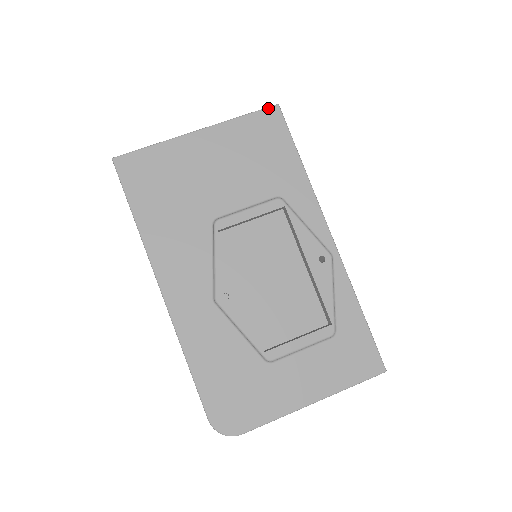
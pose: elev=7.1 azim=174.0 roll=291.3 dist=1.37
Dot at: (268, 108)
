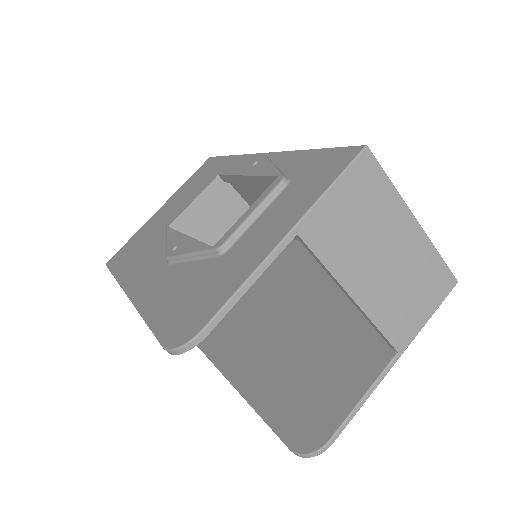
Dot at: (203, 164)
